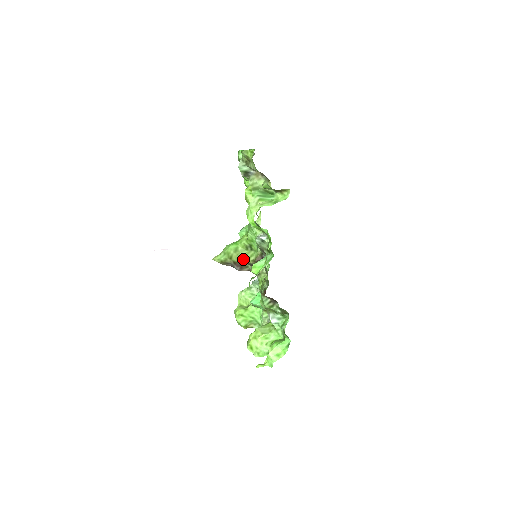
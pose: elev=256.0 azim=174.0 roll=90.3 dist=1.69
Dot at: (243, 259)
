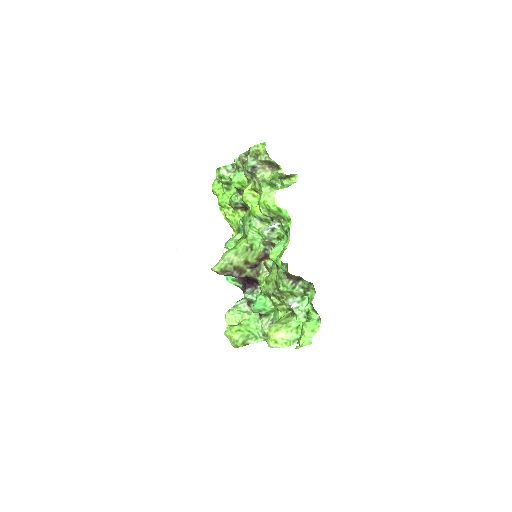
Dot at: (244, 261)
